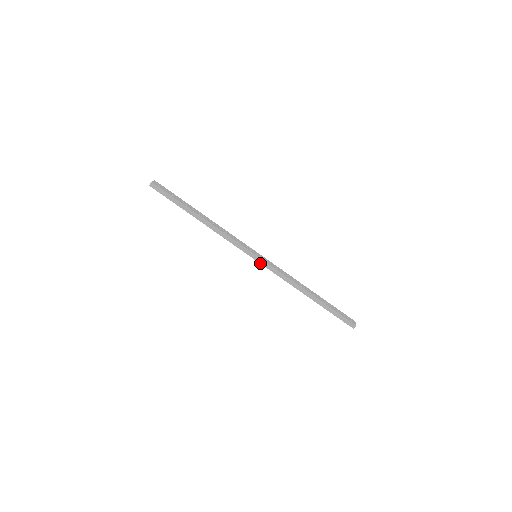
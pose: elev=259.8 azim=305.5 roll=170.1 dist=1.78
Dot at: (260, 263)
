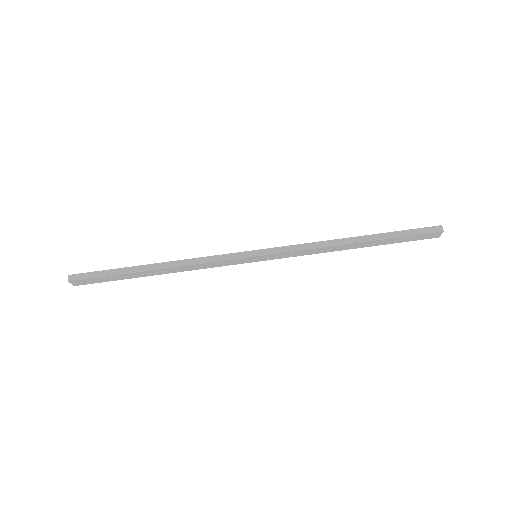
Dot at: (266, 255)
